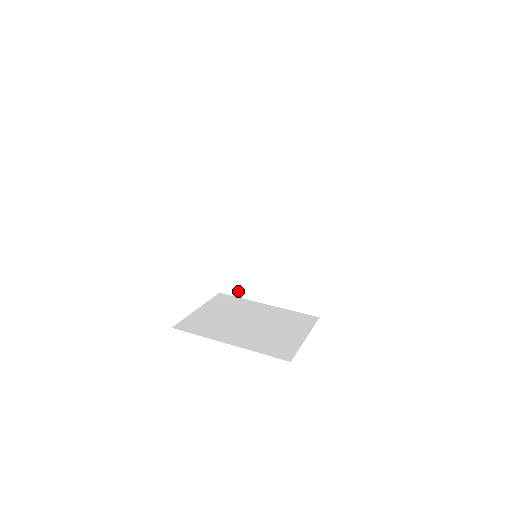
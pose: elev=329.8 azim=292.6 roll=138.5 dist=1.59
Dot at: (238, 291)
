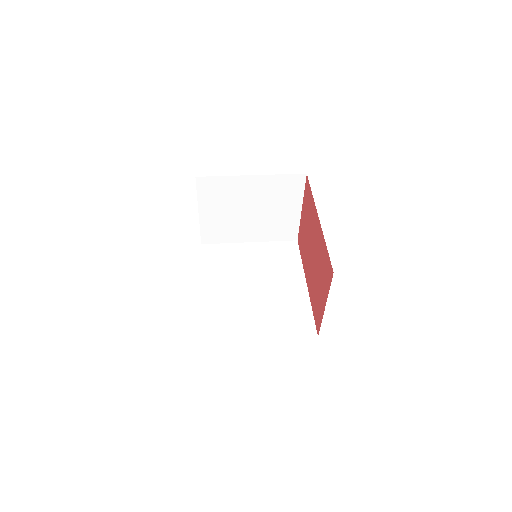
Dot at: (224, 336)
